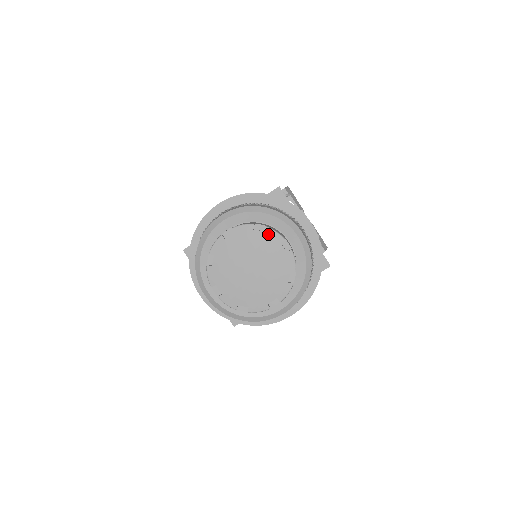
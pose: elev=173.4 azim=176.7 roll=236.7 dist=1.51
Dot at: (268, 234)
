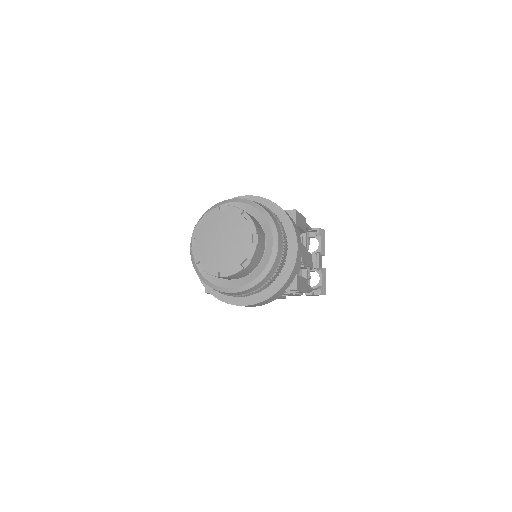
Dot at: (248, 223)
